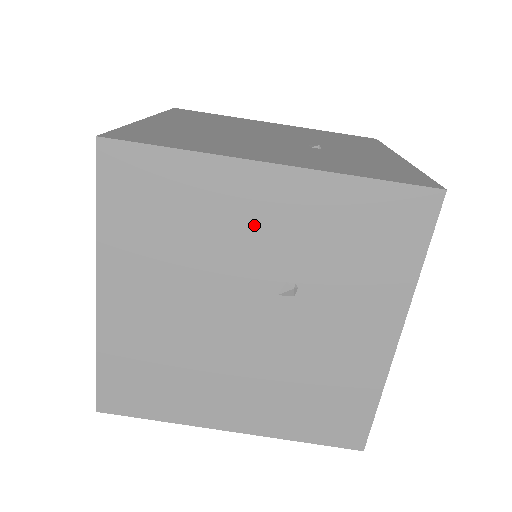
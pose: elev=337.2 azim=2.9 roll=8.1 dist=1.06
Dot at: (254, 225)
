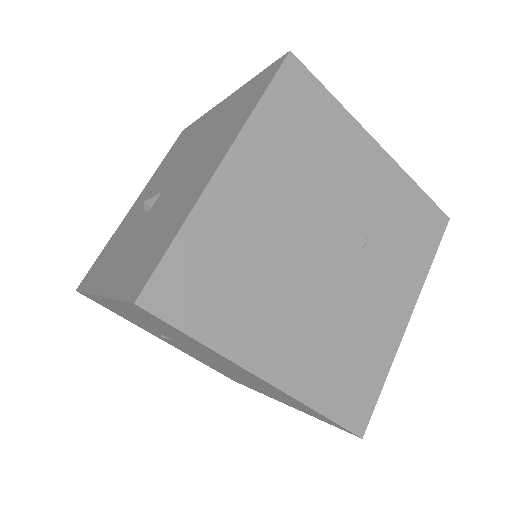
Dot at: (357, 179)
